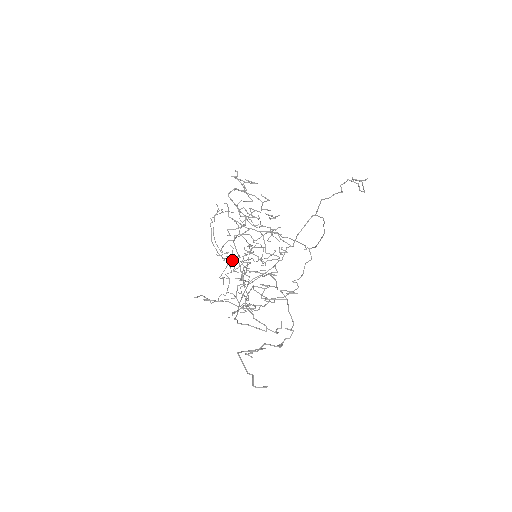
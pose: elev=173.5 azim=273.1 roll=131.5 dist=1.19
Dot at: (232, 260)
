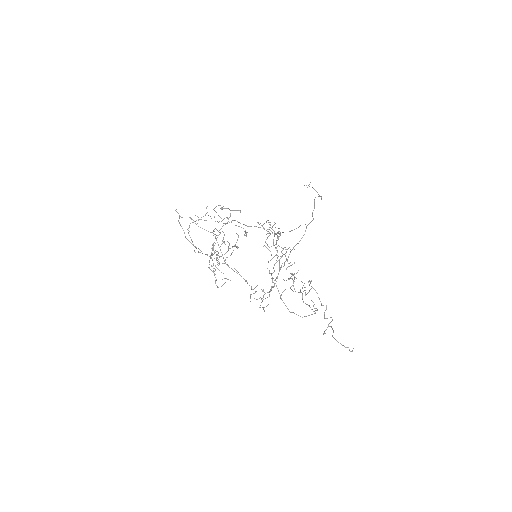
Dot at: occluded
